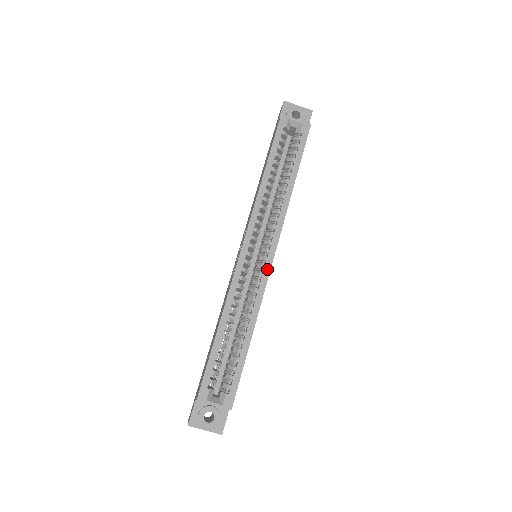
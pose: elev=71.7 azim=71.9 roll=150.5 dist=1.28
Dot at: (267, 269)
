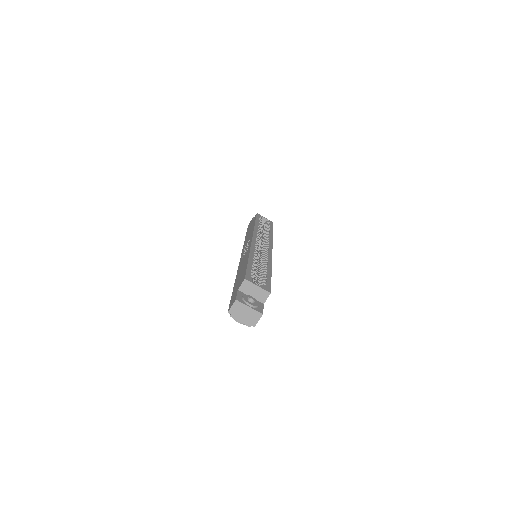
Dot at: (270, 252)
